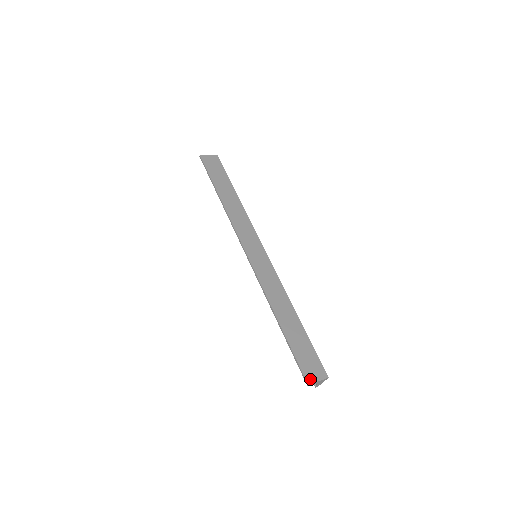
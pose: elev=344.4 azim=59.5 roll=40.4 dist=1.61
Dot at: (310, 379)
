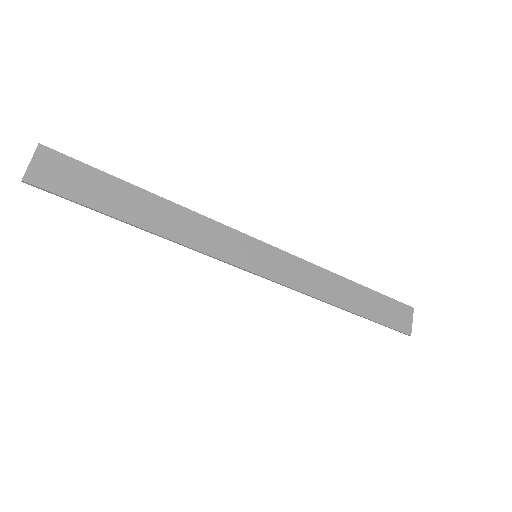
Dot at: (408, 329)
